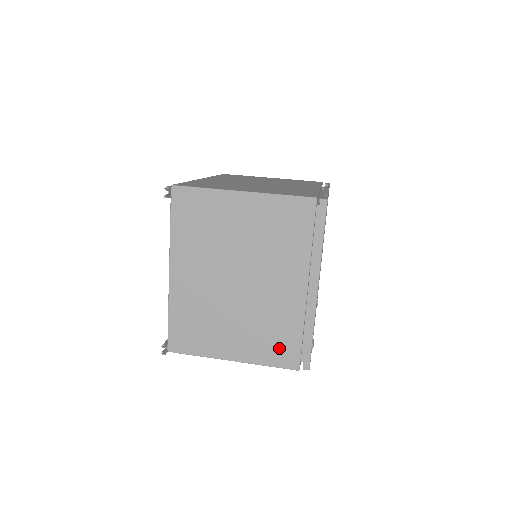
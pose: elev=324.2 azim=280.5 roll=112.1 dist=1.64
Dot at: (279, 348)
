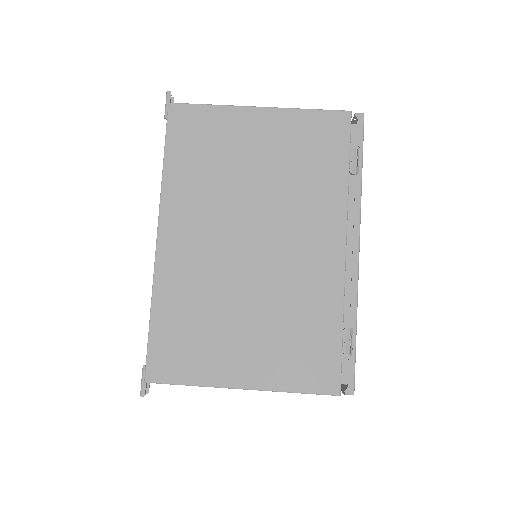
Dot at: occluded
